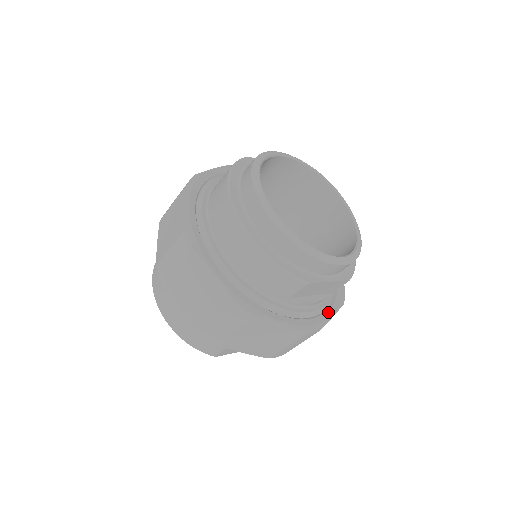
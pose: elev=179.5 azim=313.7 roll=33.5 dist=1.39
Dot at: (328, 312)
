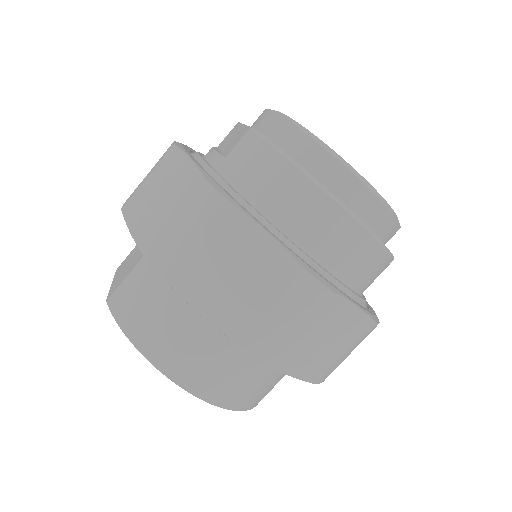
Dot at: occluded
